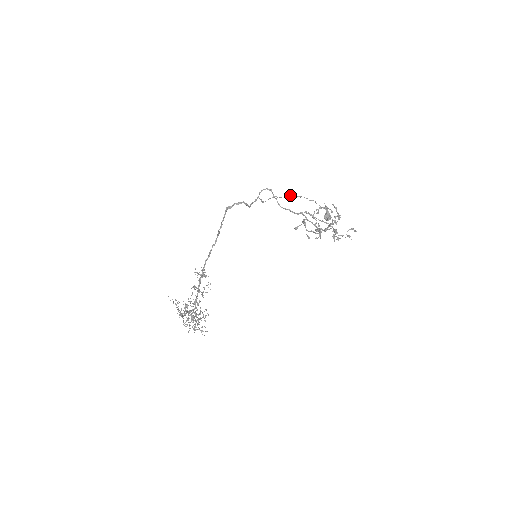
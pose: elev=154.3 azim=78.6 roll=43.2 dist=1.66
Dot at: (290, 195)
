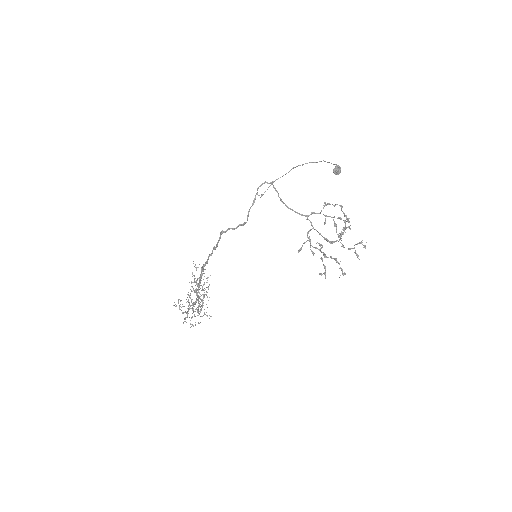
Dot at: (294, 167)
